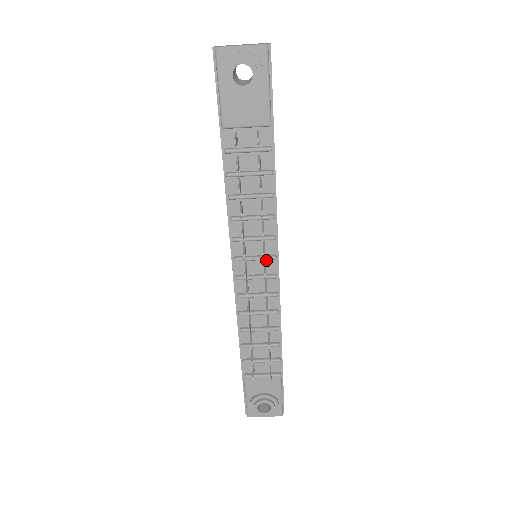
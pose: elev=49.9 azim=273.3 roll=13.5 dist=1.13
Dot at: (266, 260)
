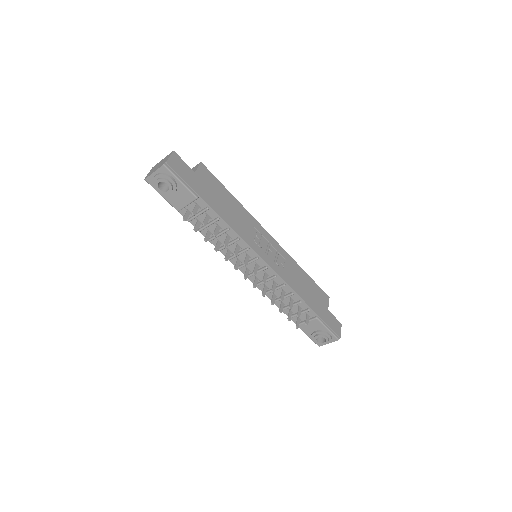
Dot at: (255, 261)
